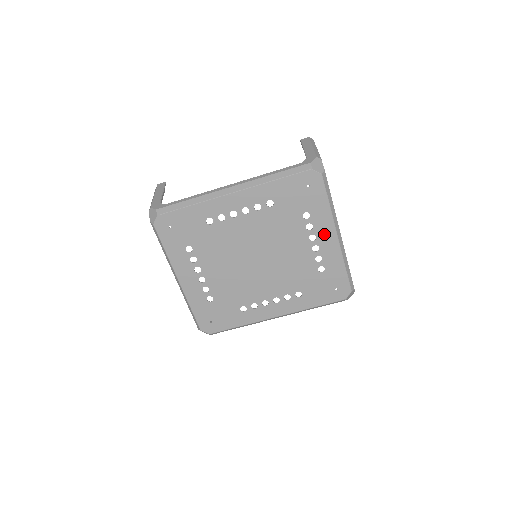
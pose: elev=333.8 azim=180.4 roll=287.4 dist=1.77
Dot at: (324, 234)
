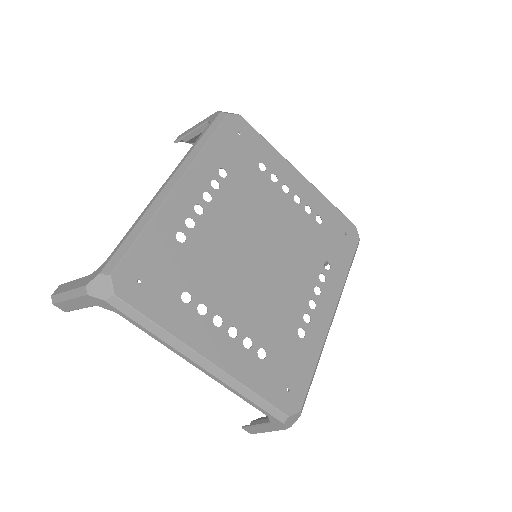
Dot at: (290, 178)
